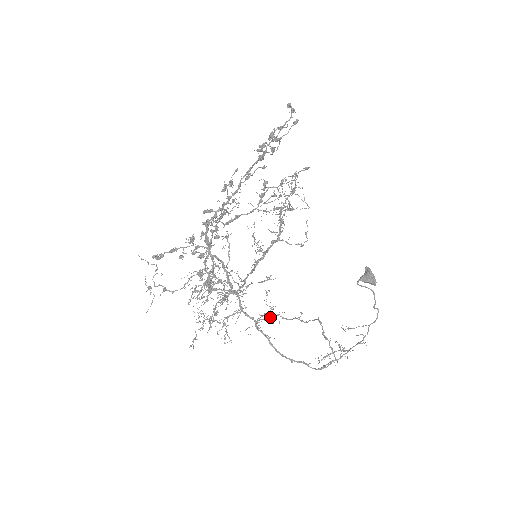
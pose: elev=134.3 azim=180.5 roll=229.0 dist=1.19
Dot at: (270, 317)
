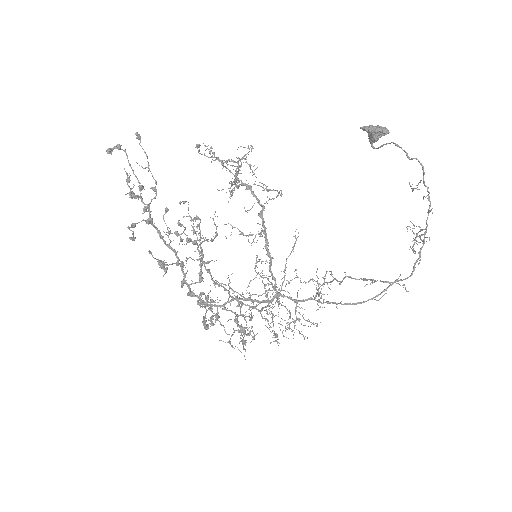
Dot at: (318, 292)
